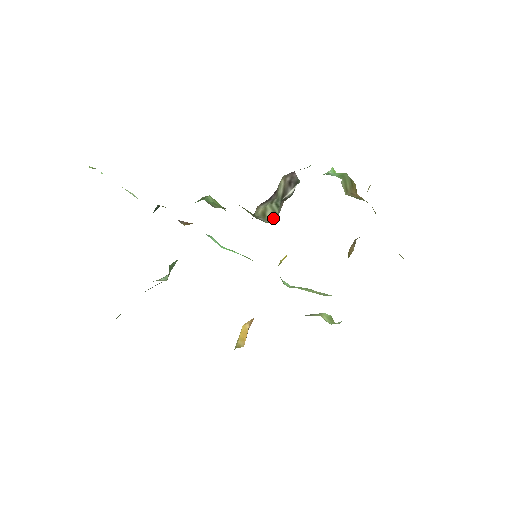
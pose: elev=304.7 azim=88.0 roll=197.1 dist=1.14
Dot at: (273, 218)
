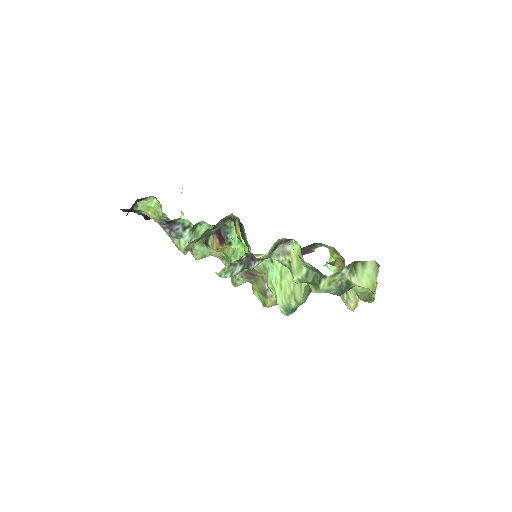
Dot at: occluded
